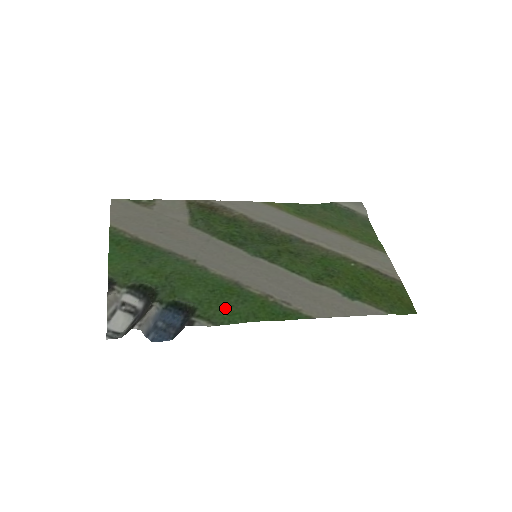
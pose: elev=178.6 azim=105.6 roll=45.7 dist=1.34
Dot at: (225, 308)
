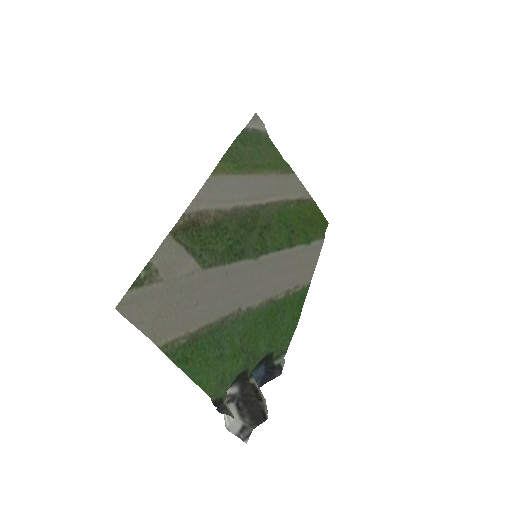
Dot at: (281, 331)
